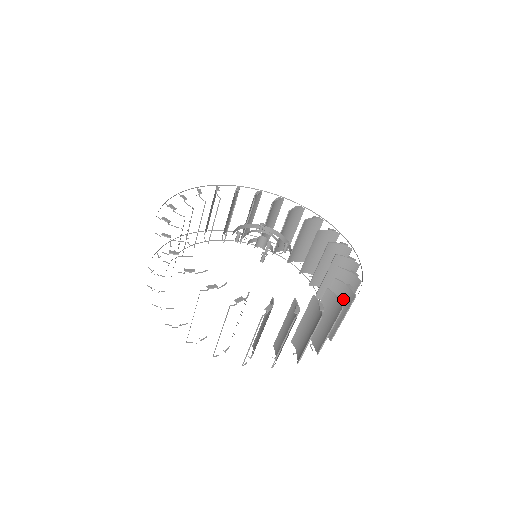
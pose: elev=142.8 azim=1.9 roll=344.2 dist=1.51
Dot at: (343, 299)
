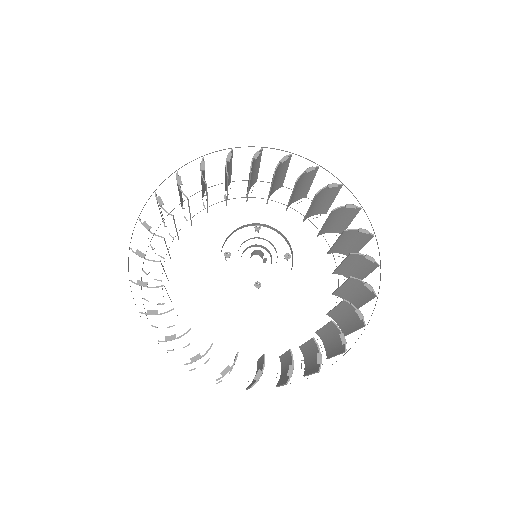
Dot at: (353, 316)
